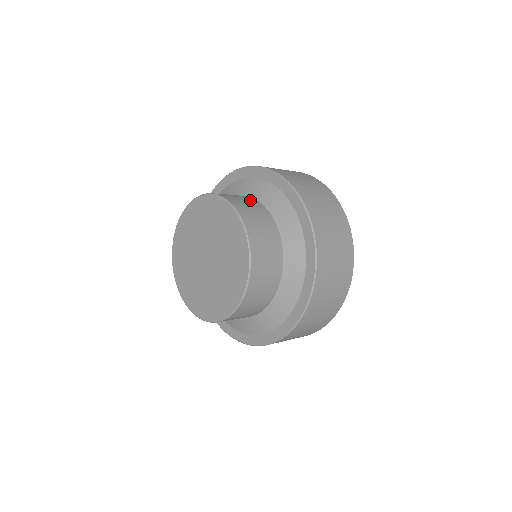
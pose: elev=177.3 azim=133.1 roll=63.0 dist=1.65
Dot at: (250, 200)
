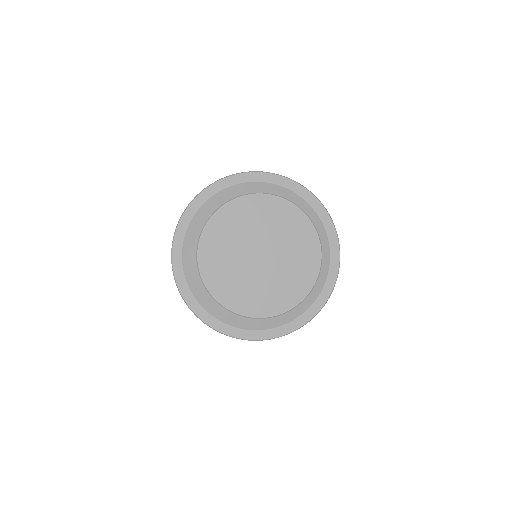
Dot at: occluded
